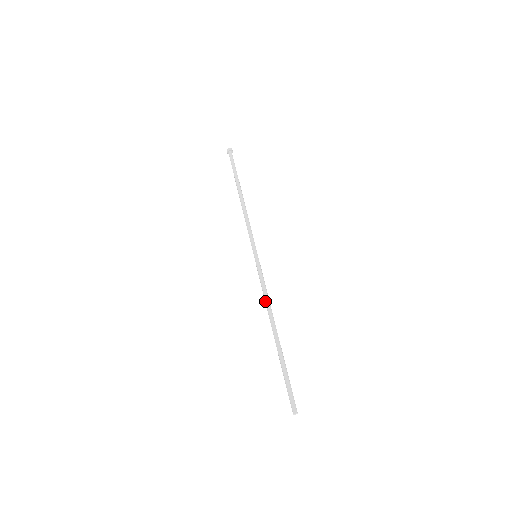
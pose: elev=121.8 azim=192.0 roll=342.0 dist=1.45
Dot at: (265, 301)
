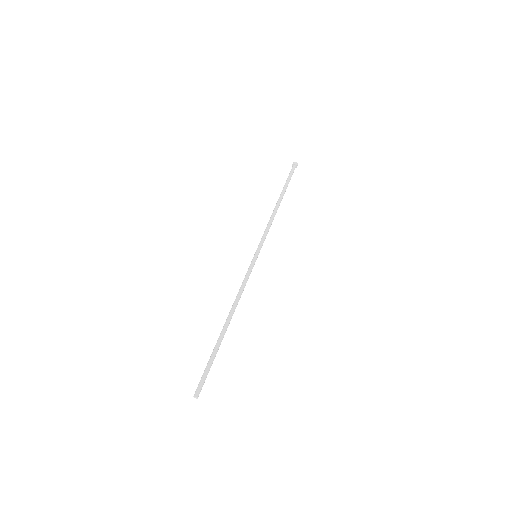
Dot at: (237, 294)
